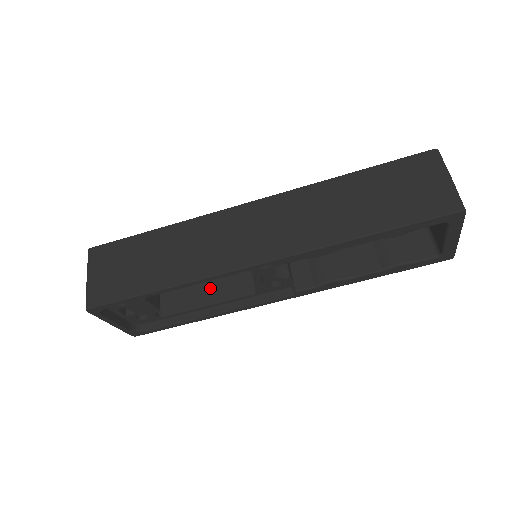
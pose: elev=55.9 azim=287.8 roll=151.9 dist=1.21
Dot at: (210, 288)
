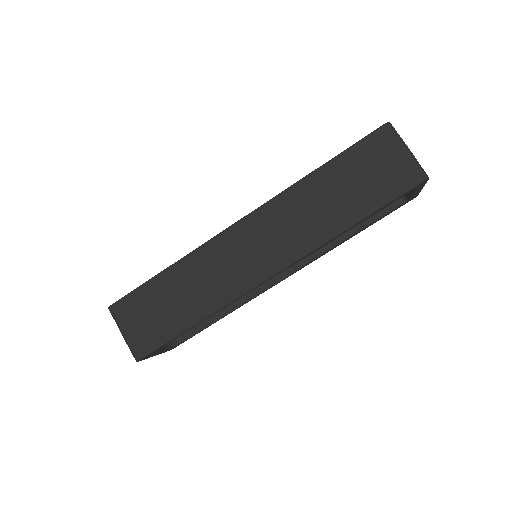
Dot at: occluded
